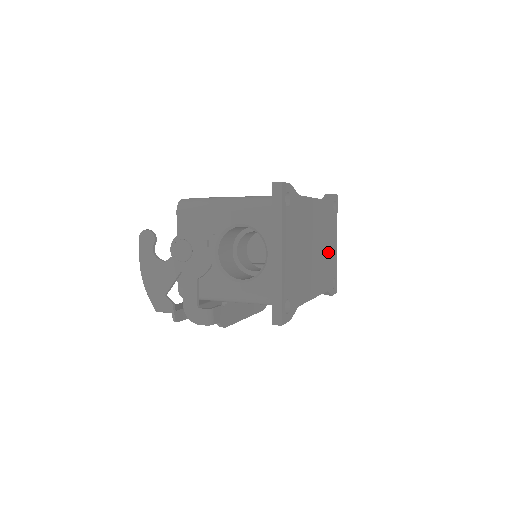
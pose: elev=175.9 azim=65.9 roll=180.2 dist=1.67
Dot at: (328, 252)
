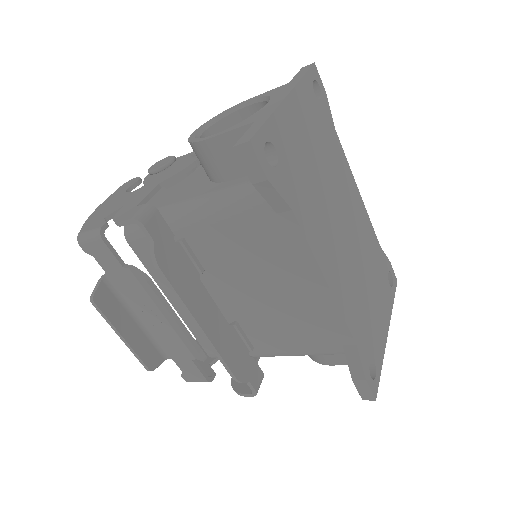
Dot at: (369, 300)
